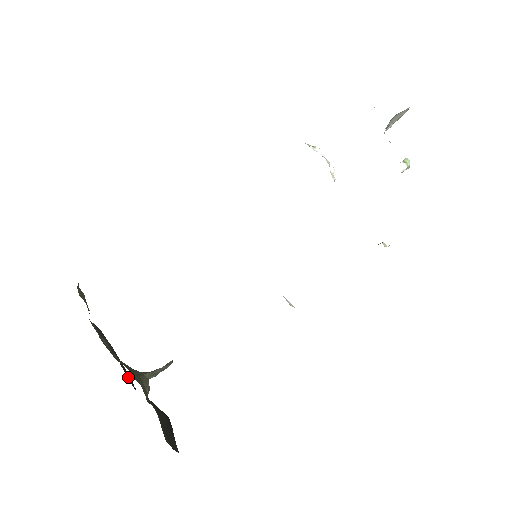
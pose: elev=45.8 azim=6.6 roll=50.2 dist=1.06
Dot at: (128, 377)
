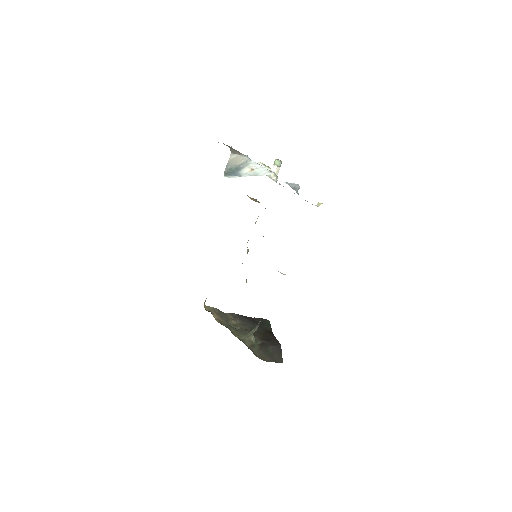
Dot at: (265, 327)
